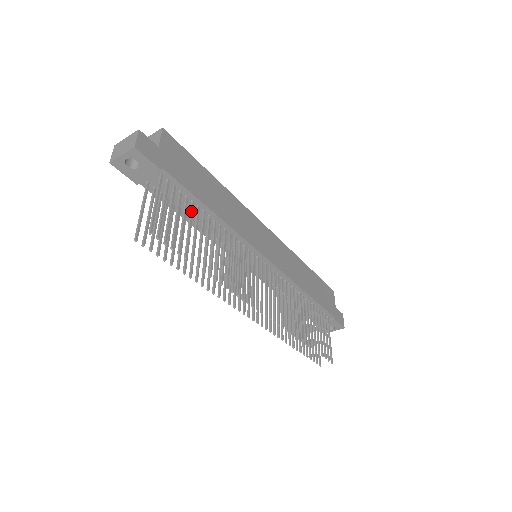
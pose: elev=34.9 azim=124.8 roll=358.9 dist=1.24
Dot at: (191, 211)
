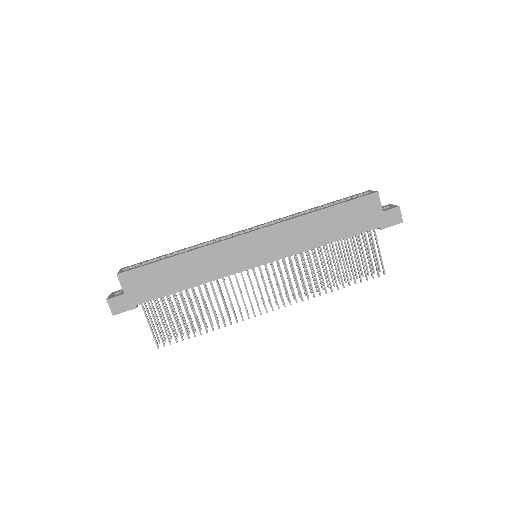
Dot at: (175, 302)
